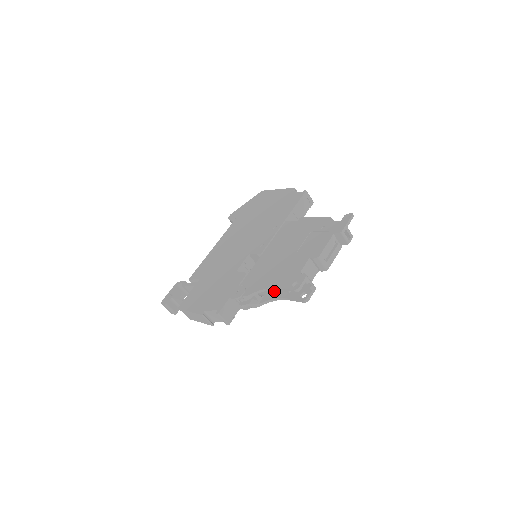
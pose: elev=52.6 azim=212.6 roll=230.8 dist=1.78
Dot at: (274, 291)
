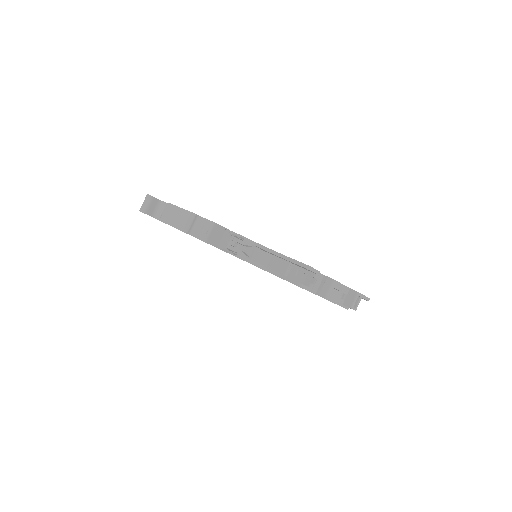
Dot at: (267, 267)
